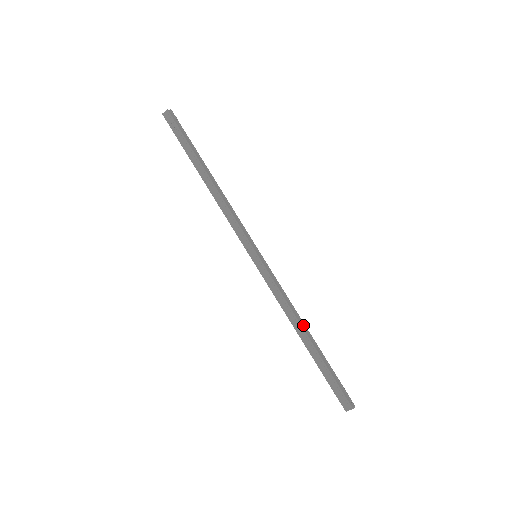
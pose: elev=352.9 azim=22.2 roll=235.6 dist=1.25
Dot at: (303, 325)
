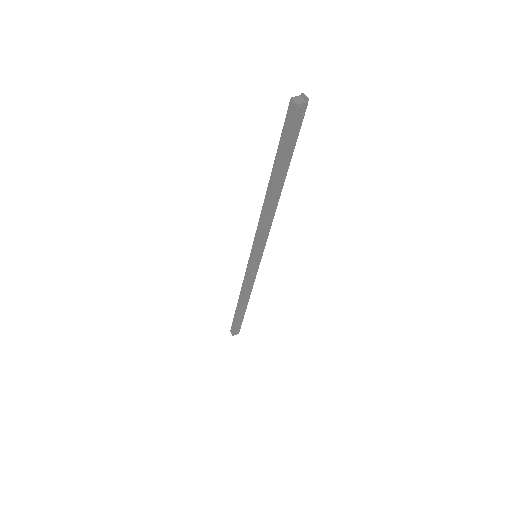
Dot at: (246, 300)
